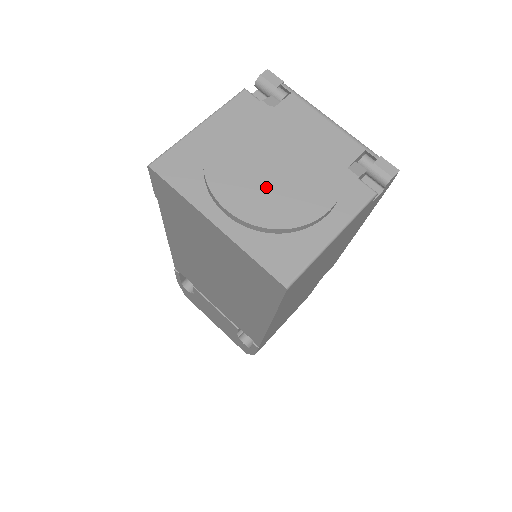
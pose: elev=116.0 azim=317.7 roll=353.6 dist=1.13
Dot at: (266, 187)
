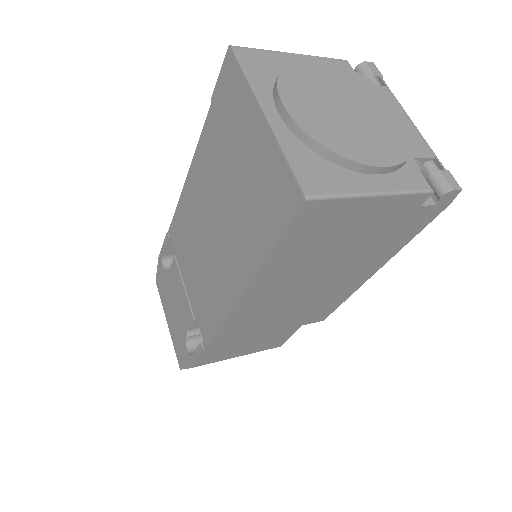
Dot at: (331, 116)
